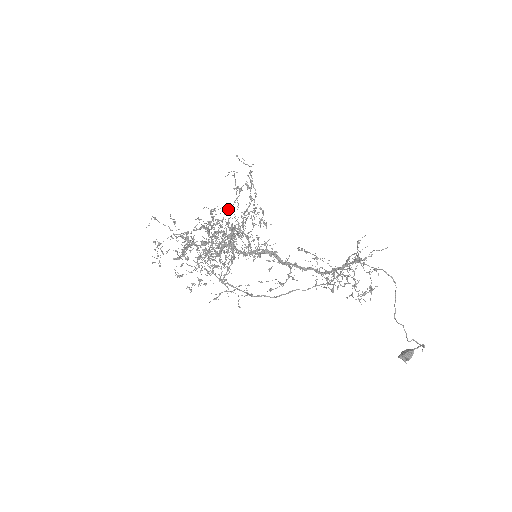
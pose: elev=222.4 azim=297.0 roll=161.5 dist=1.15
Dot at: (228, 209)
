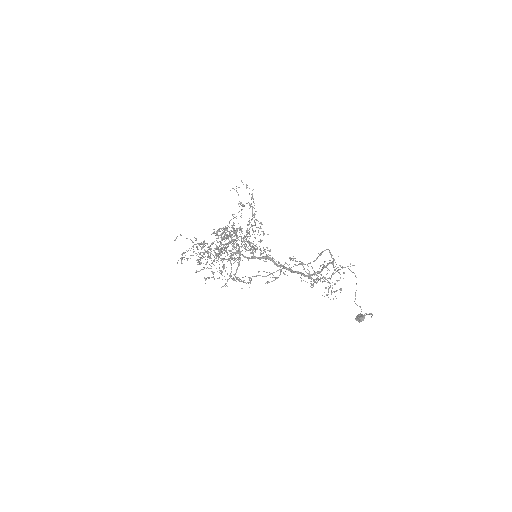
Dot at: (232, 214)
